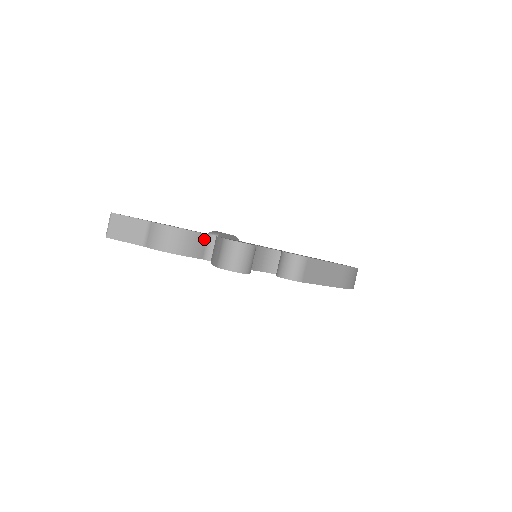
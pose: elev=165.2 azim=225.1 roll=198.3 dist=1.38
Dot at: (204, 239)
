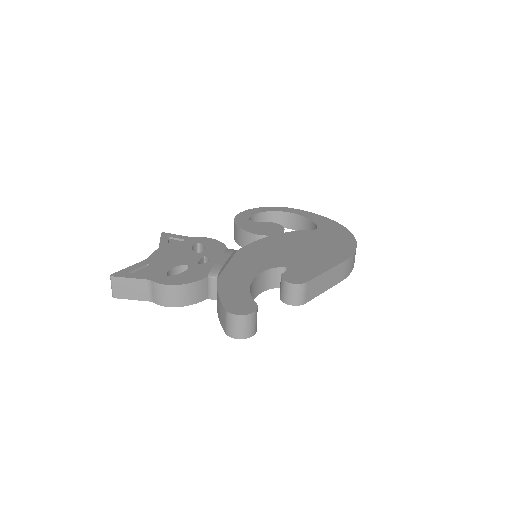
Dot at: (205, 282)
